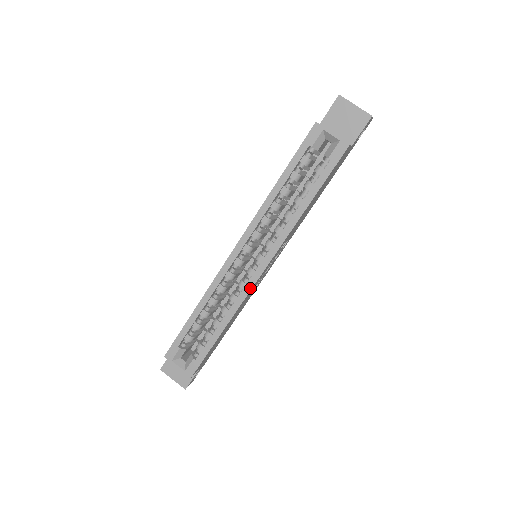
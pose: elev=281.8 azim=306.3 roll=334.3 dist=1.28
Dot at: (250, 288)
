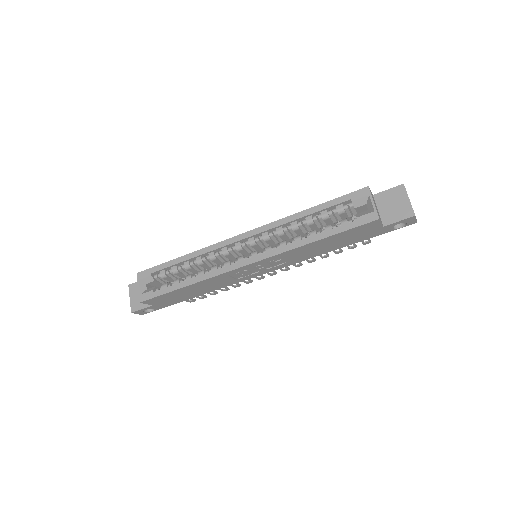
Dot at: (230, 269)
